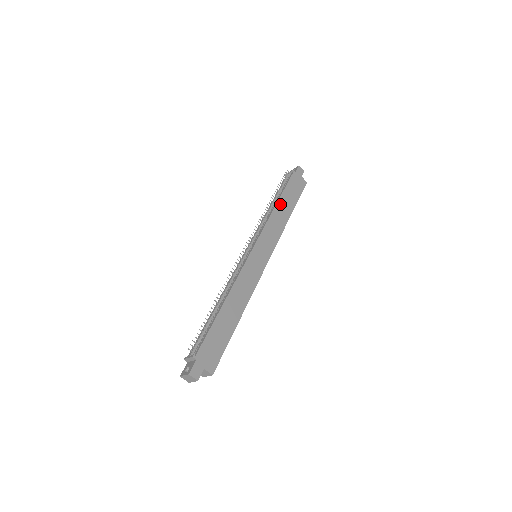
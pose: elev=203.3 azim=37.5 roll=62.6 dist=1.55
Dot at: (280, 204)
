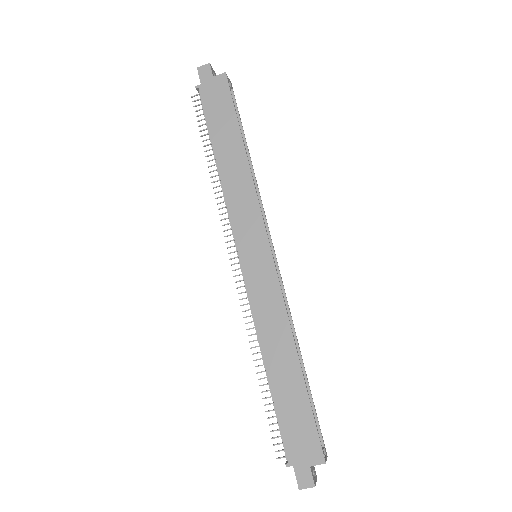
Dot at: (221, 157)
